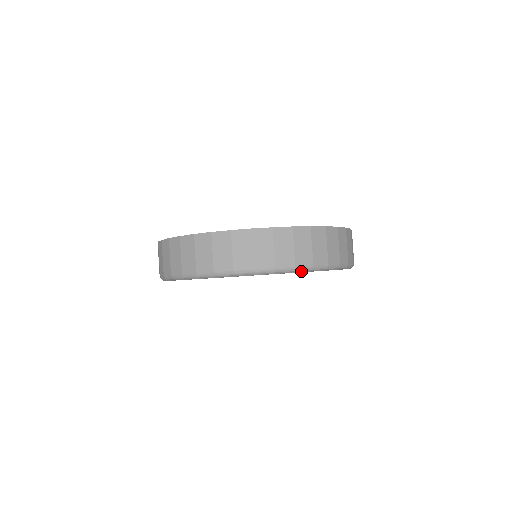
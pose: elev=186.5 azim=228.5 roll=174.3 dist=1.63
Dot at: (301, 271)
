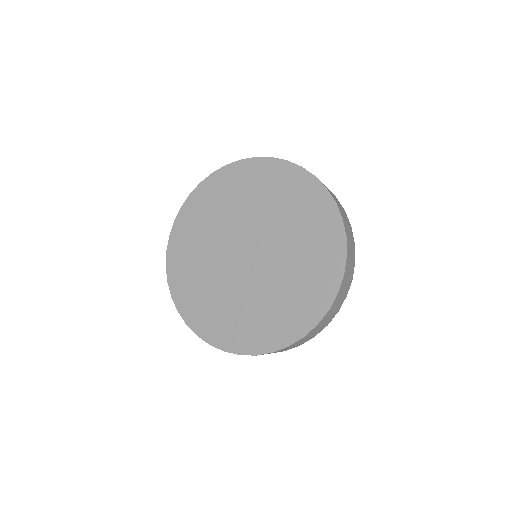
Dot at: occluded
